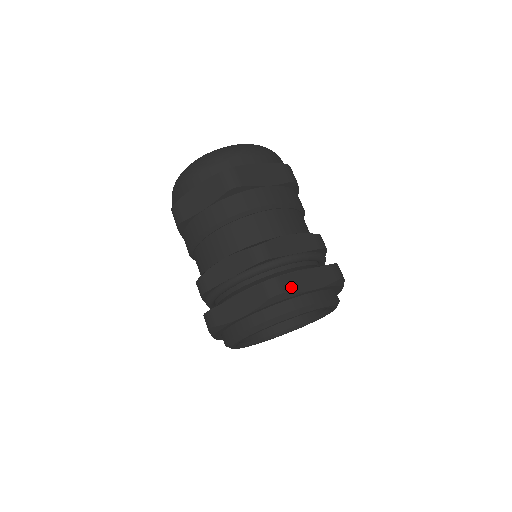
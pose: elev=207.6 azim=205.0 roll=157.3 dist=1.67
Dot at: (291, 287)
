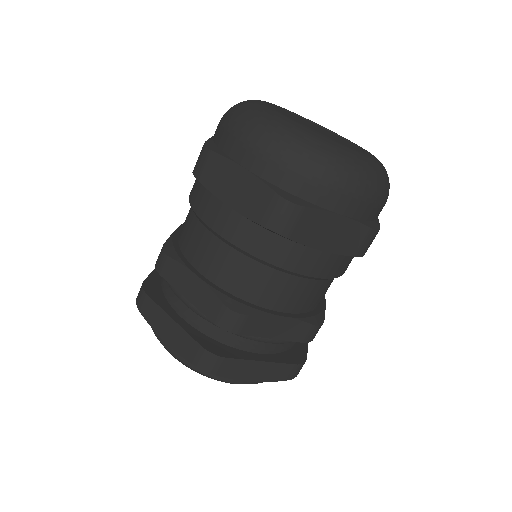
Dot at: (147, 313)
